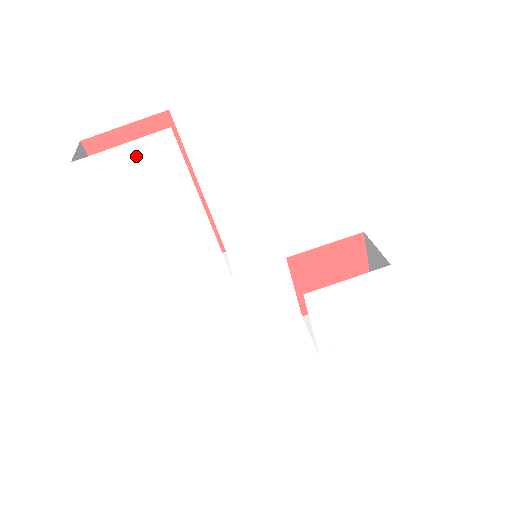
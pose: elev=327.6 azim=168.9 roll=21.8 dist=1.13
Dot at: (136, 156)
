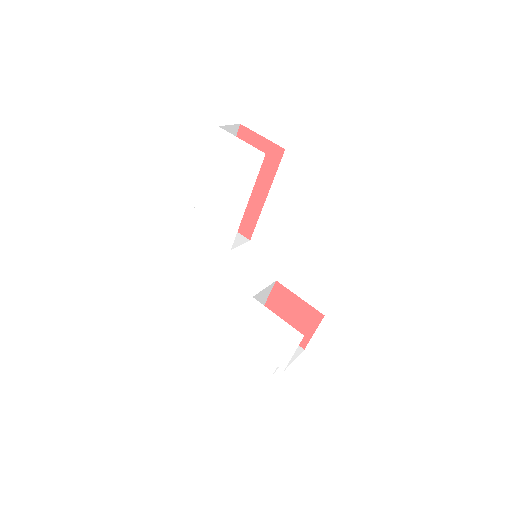
Dot at: (243, 150)
